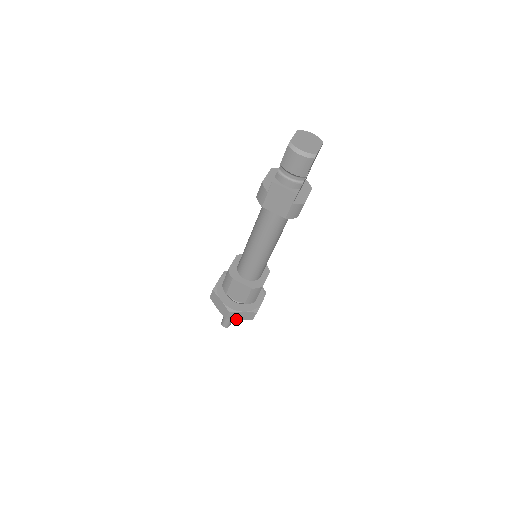
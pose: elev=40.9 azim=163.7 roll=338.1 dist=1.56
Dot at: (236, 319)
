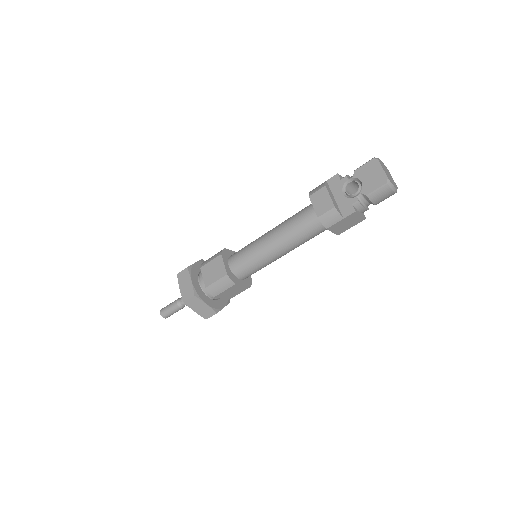
Dot at: occluded
